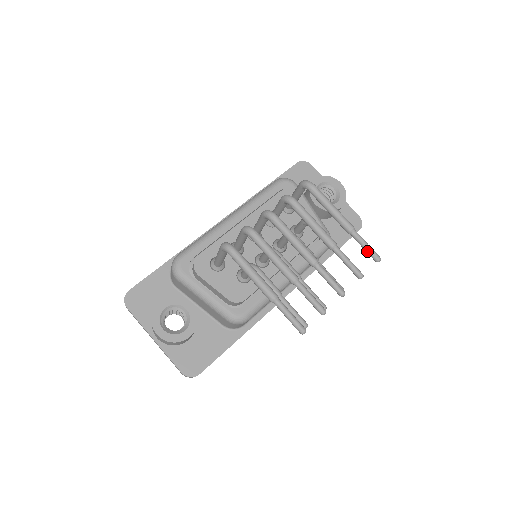
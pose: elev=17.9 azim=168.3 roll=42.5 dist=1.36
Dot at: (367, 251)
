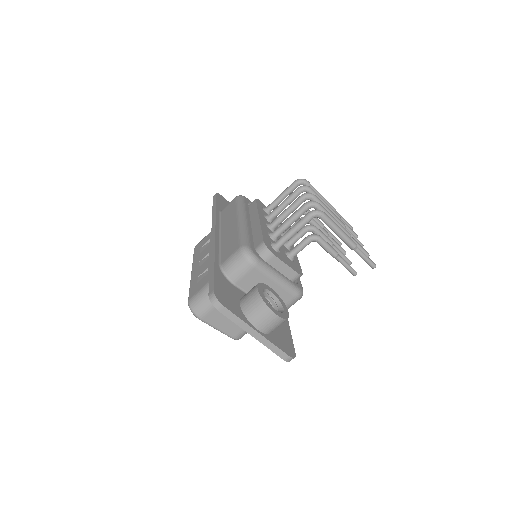
Dot at: (346, 223)
